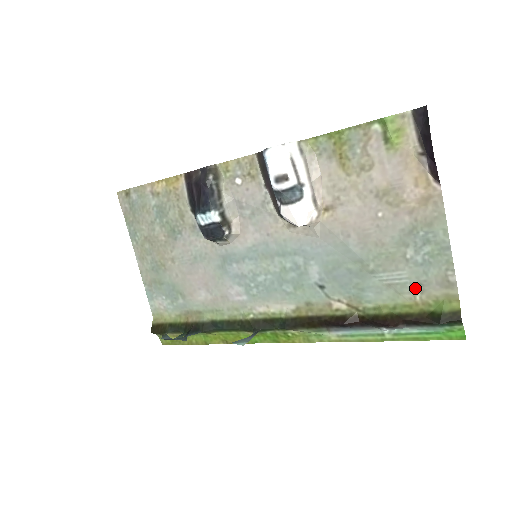
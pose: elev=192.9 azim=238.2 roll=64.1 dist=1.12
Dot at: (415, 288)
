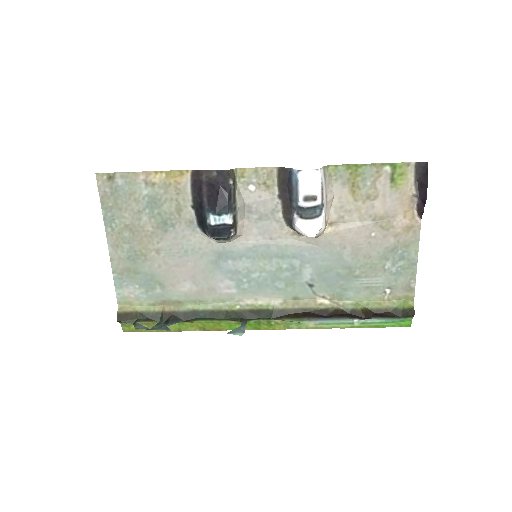
Dot at: (386, 290)
